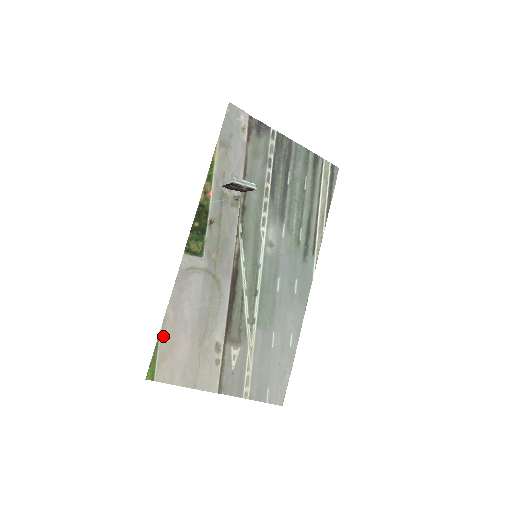
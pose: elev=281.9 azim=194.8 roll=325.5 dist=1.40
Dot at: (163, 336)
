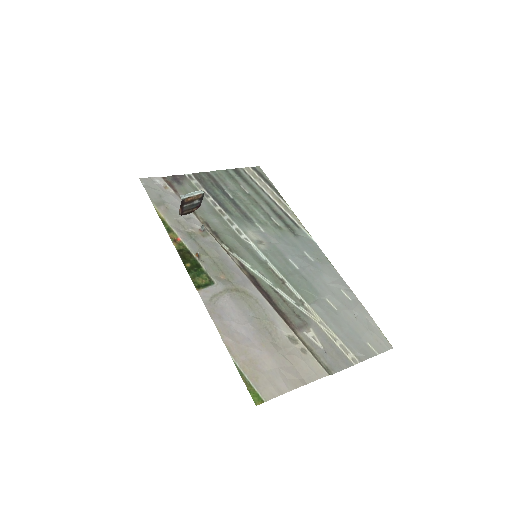
Dot at: (238, 361)
